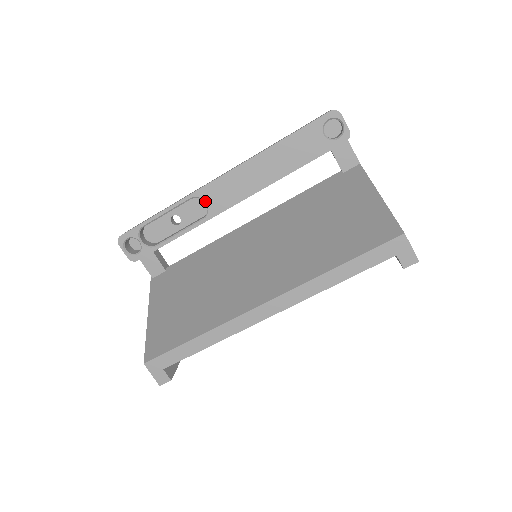
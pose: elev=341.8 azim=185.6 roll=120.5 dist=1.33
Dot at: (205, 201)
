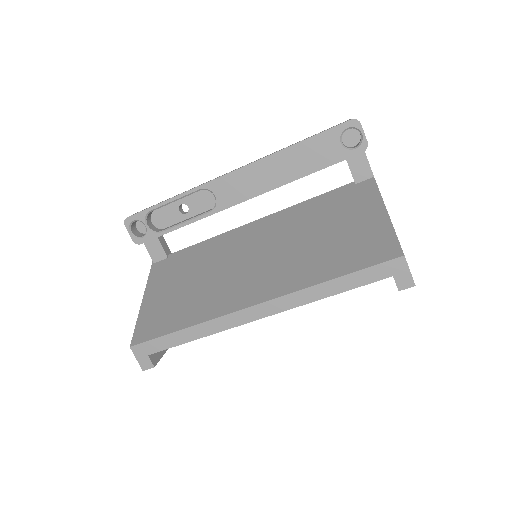
Dot at: (214, 194)
